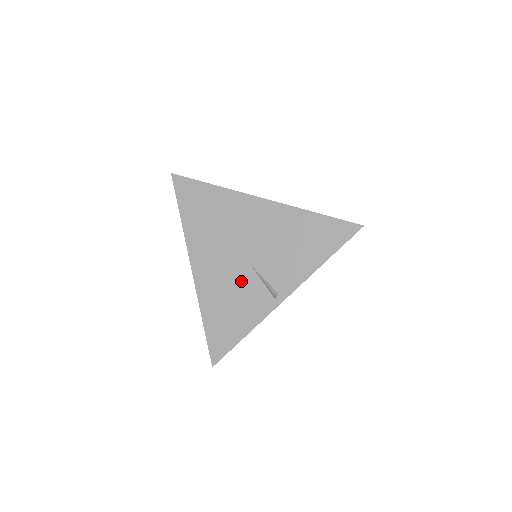
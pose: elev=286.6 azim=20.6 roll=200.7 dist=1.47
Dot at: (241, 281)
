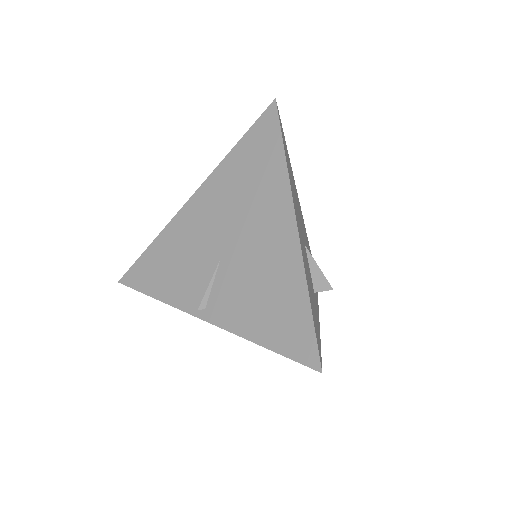
Dot at: (201, 259)
